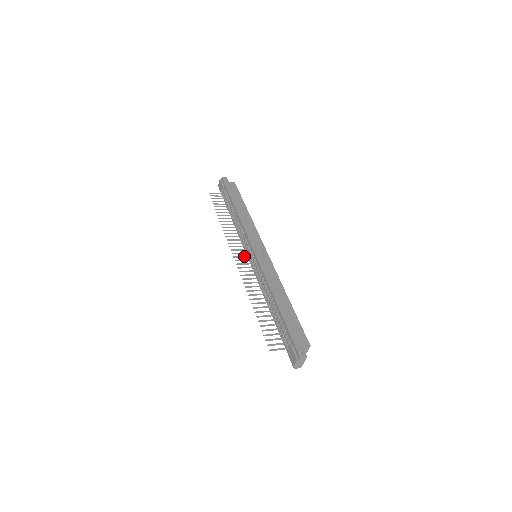
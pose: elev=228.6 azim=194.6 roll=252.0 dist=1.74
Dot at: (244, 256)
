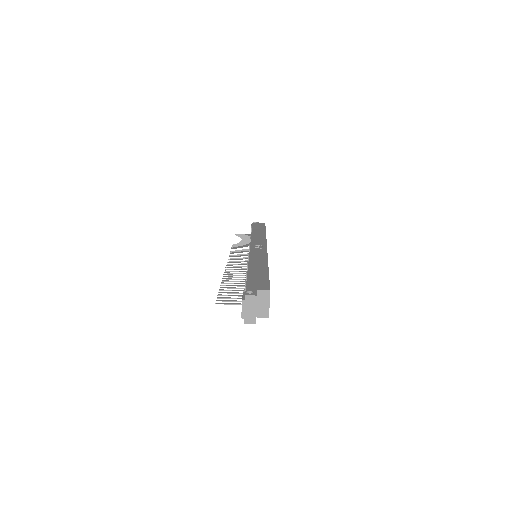
Dot at: (242, 258)
